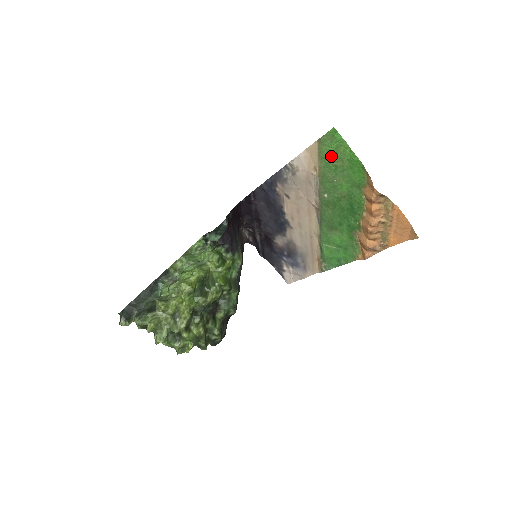
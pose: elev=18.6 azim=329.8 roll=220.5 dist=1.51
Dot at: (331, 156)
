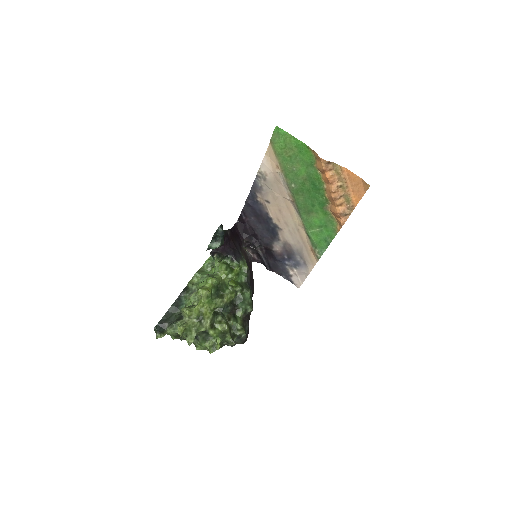
Dot at: (283, 150)
